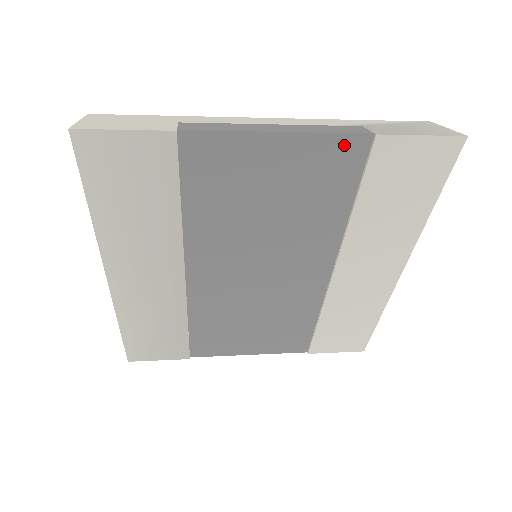
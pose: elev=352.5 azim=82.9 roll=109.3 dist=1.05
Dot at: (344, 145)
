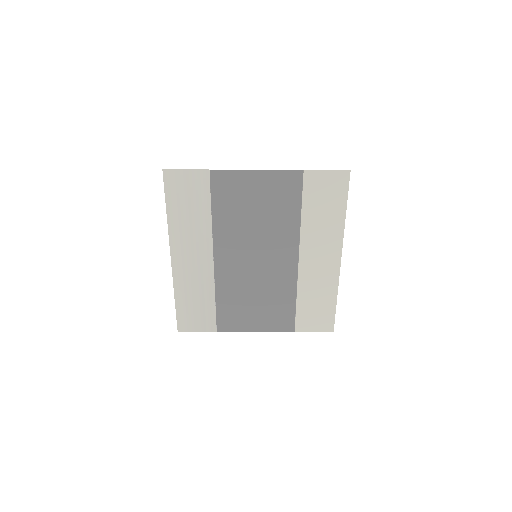
Dot at: (289, 176)
